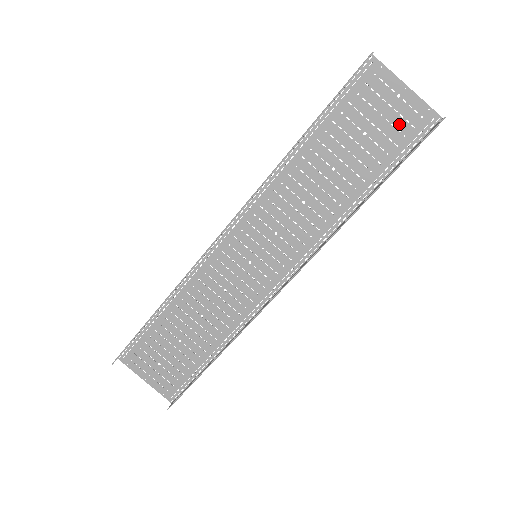
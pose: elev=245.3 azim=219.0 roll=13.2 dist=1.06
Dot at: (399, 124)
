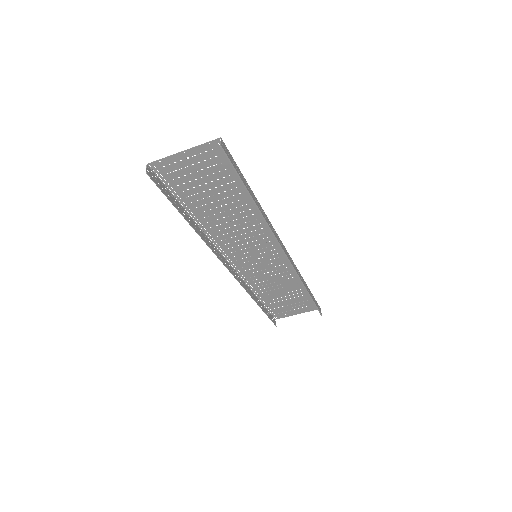
Dot at: (210, 164)
